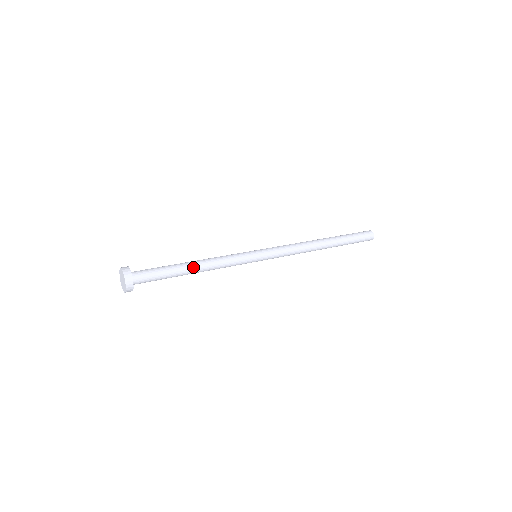
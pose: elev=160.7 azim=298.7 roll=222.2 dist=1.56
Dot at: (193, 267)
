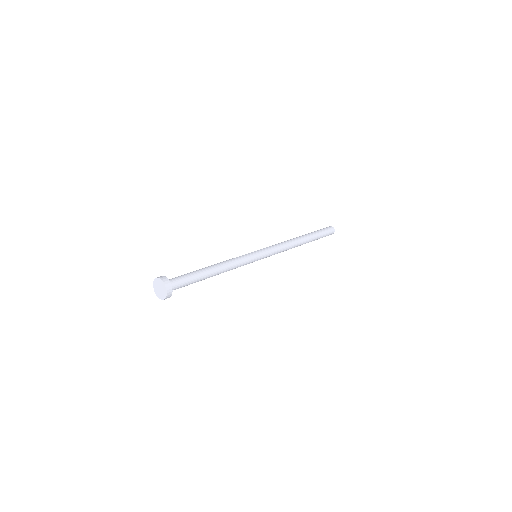
Dot at: (211, 267)
